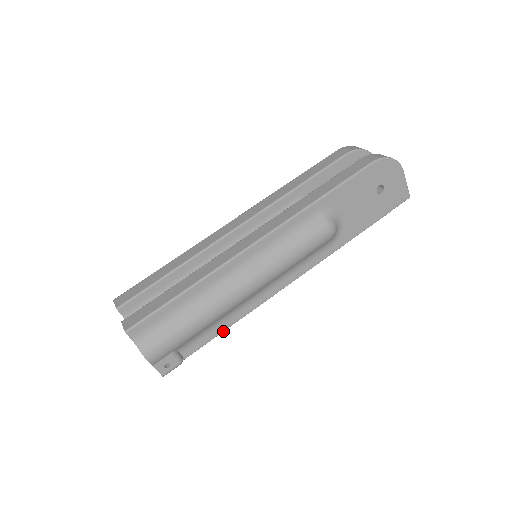
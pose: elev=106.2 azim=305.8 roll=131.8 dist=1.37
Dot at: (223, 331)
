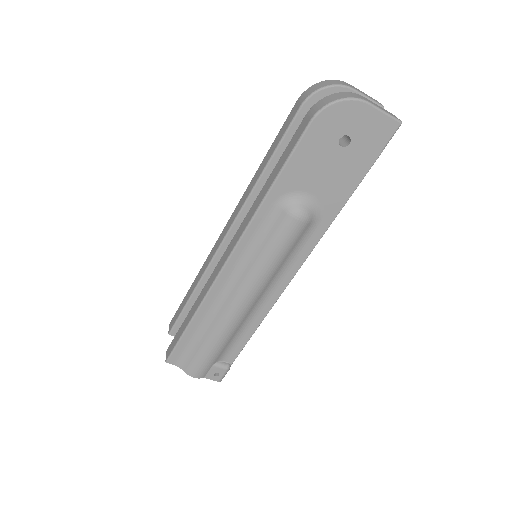
Dot at: occluded
